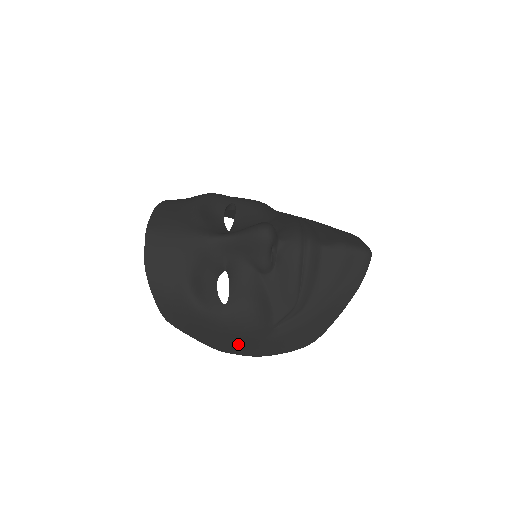
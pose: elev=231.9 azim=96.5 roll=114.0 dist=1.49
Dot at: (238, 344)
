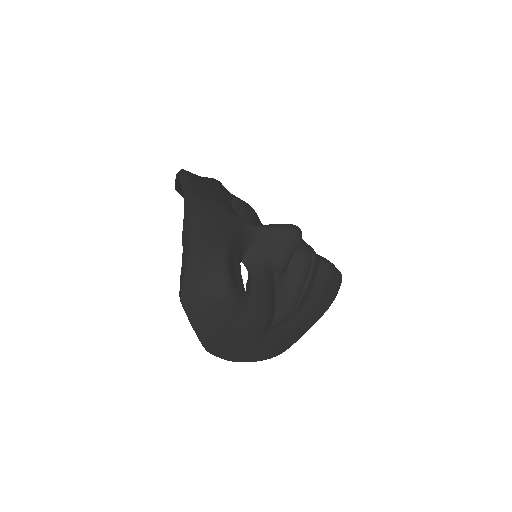
Dot at: (233, 344)
